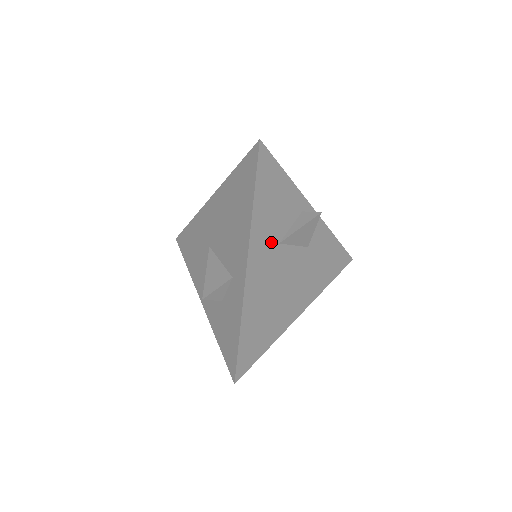
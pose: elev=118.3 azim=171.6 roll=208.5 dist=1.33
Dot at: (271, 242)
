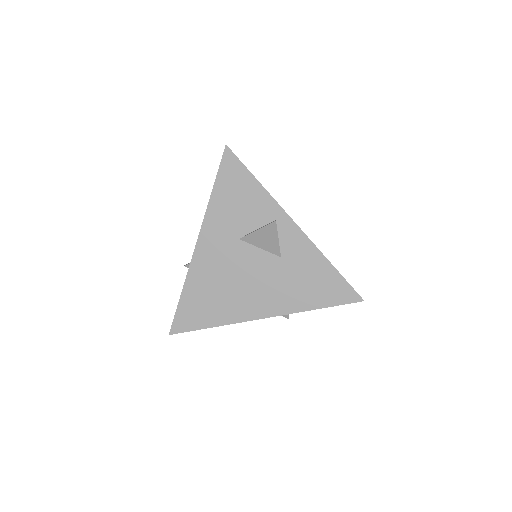
Dot at: (229, 234)
